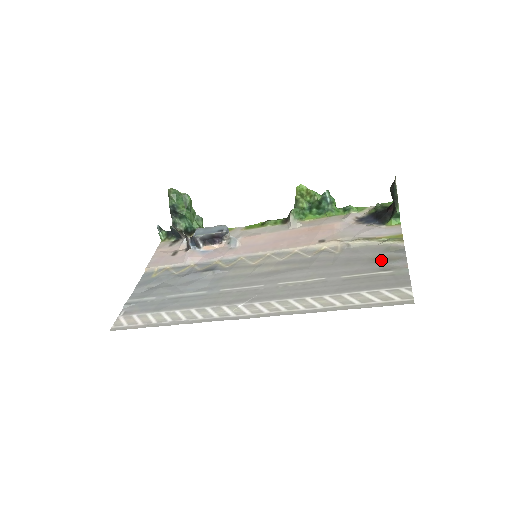
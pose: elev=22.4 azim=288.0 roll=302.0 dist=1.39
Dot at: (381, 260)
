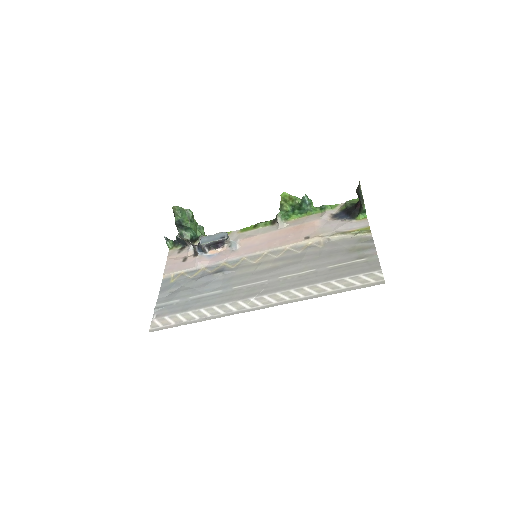
Dot at: (356, 250)
